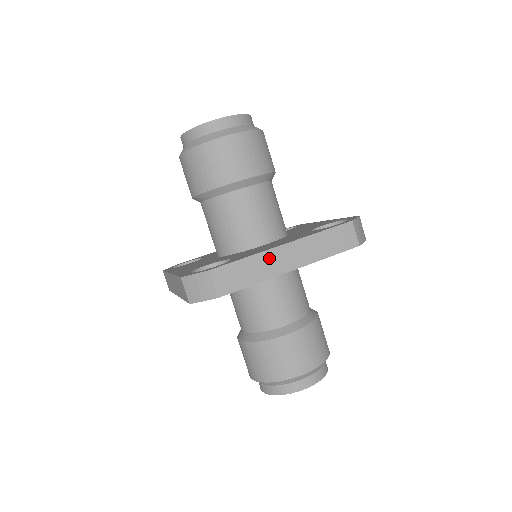
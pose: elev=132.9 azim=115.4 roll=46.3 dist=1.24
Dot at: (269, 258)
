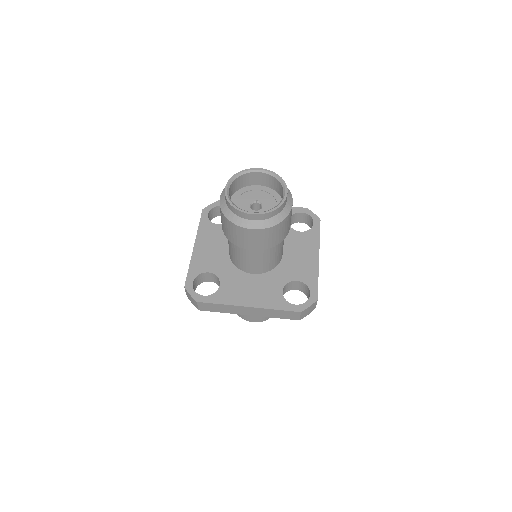
Dot at: (236, 308)
